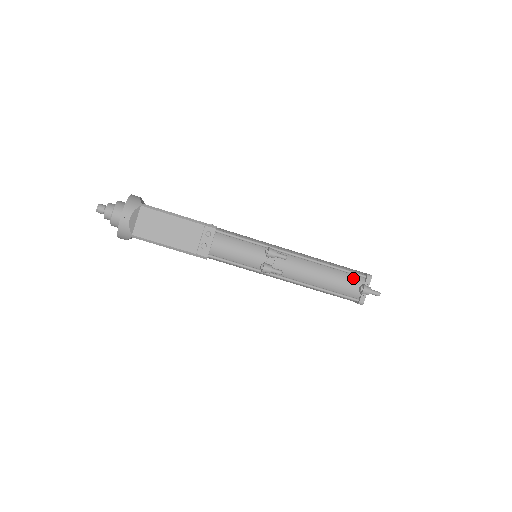
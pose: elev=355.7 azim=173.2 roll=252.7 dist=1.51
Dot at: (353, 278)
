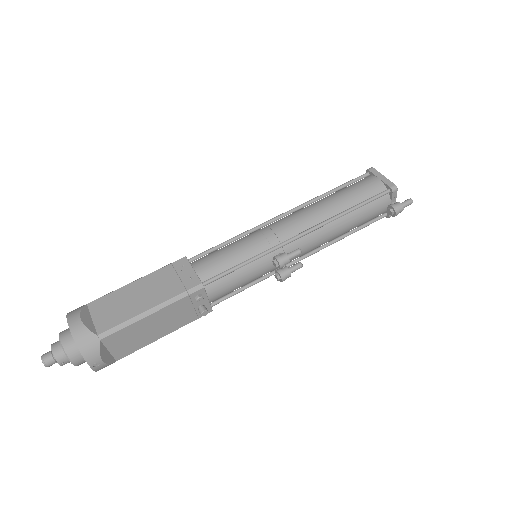
Dot at: (376, 203)
